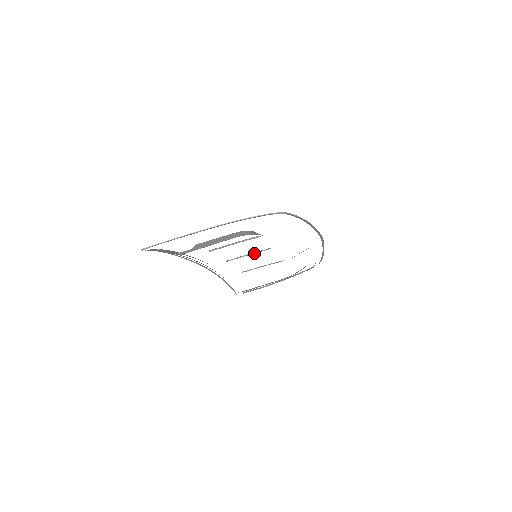
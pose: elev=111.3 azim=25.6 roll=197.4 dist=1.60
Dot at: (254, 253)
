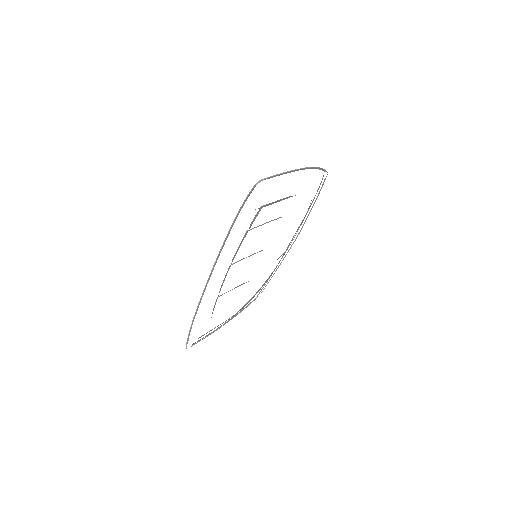
Dot at: occluded
